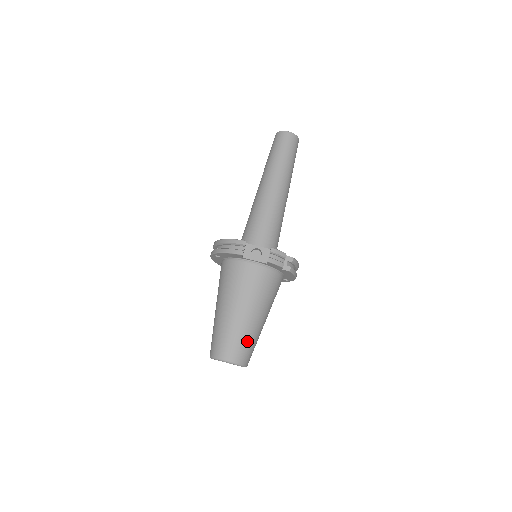
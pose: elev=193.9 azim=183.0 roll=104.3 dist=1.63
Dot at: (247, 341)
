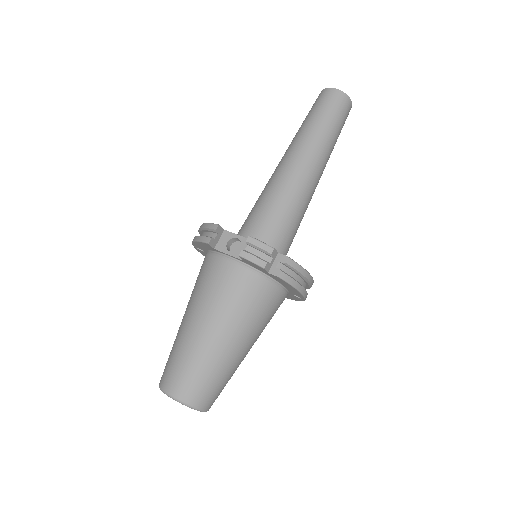
Dot at: (201, 371)
